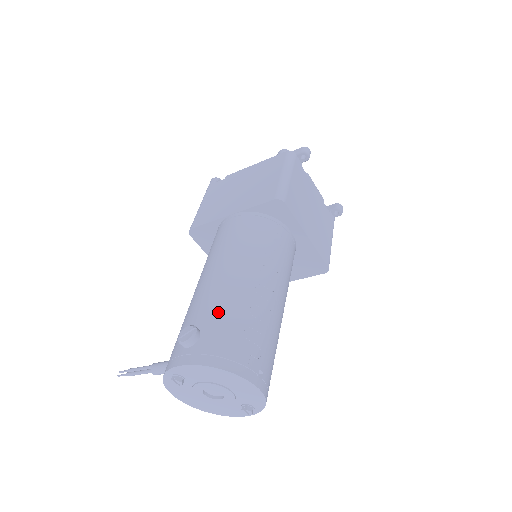
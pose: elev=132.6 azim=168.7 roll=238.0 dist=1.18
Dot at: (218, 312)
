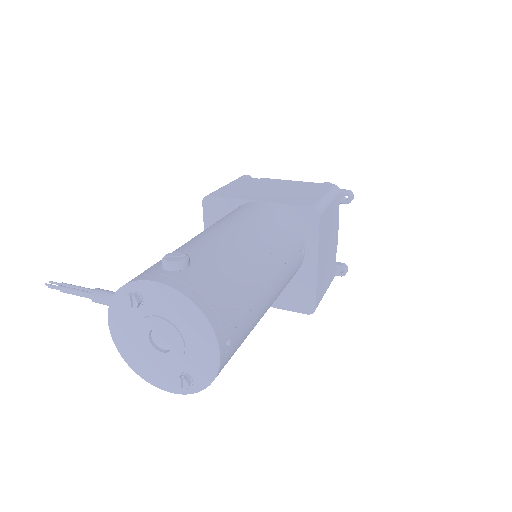
Dot at: (217, 259)
